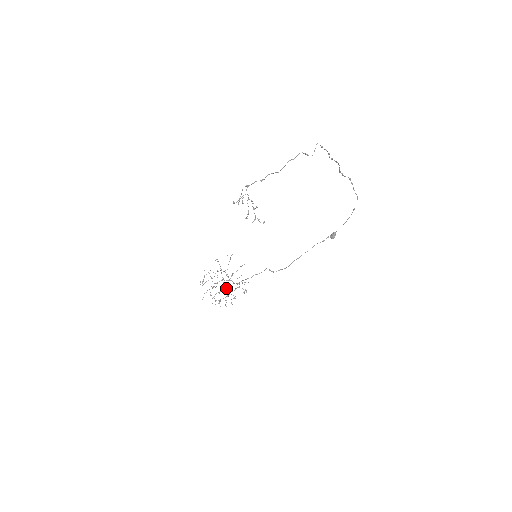
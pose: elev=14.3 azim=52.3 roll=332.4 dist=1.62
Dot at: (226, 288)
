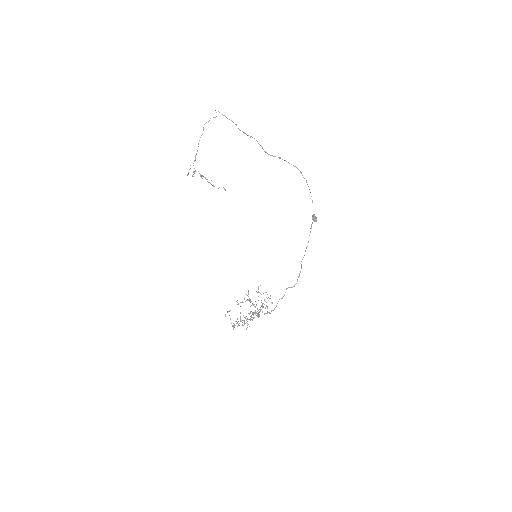
Dot at: (254, 312)
